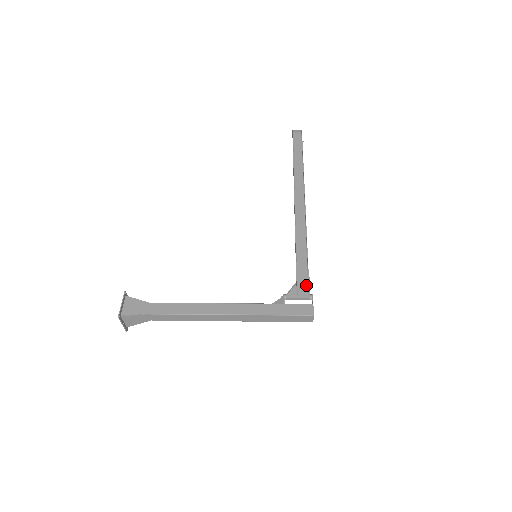
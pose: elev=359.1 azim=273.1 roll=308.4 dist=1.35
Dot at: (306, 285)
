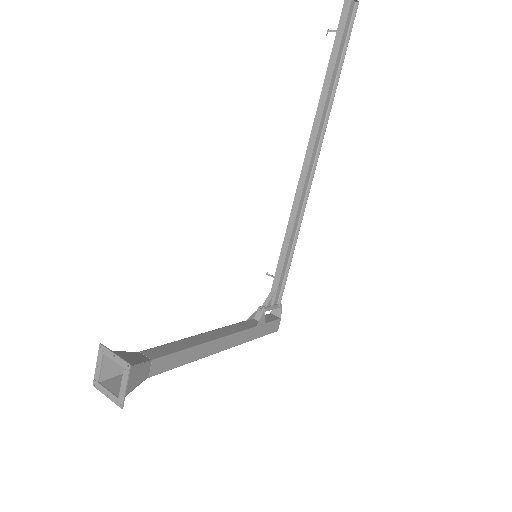
Dot at: (279, 292)
